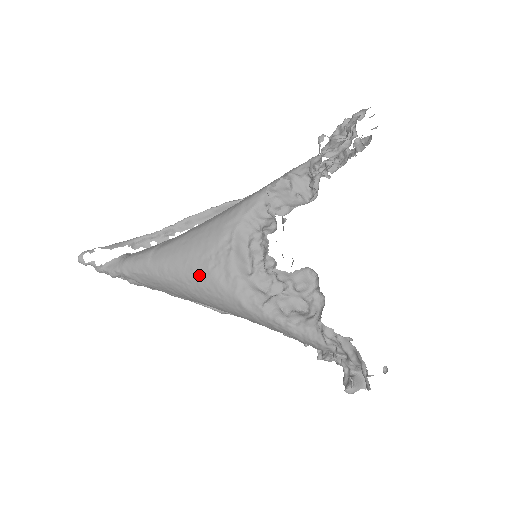
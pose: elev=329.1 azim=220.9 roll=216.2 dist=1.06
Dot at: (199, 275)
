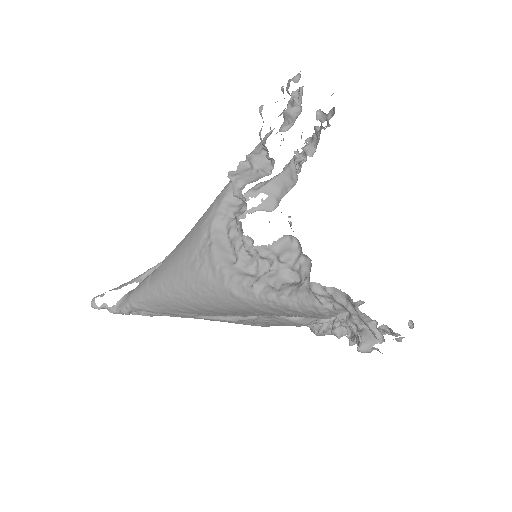
Dot at: (190, 280)
